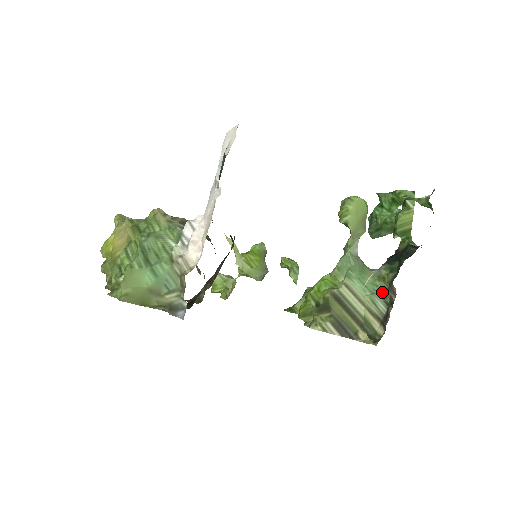
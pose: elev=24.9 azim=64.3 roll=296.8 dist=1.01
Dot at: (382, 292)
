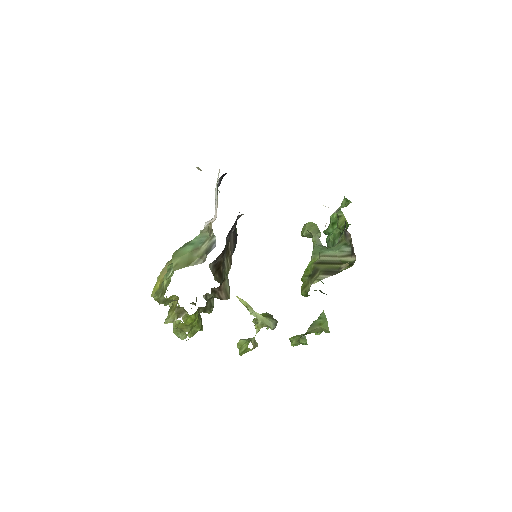
Dot at: (344, 244)
